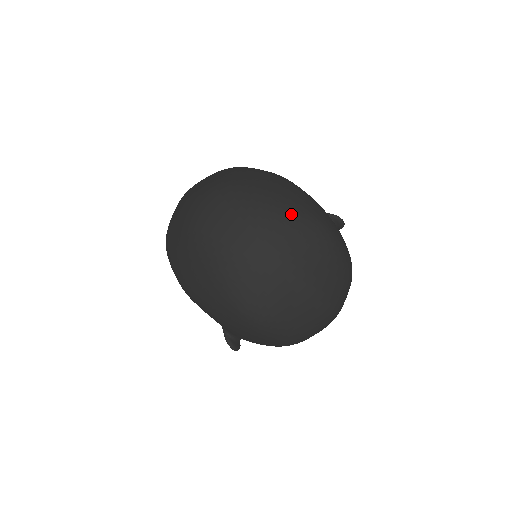
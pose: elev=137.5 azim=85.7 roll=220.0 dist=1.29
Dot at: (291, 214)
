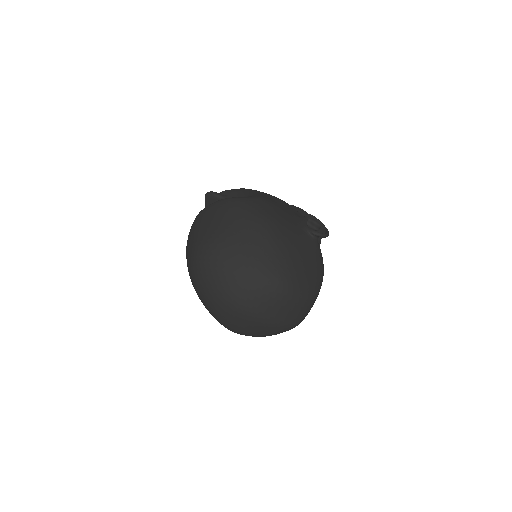
Dot at: (255, 279)
